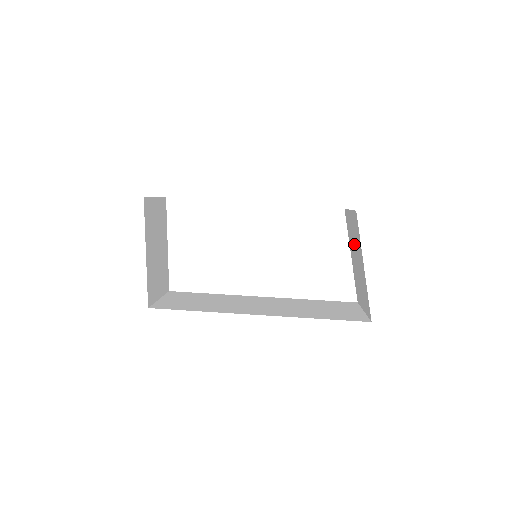
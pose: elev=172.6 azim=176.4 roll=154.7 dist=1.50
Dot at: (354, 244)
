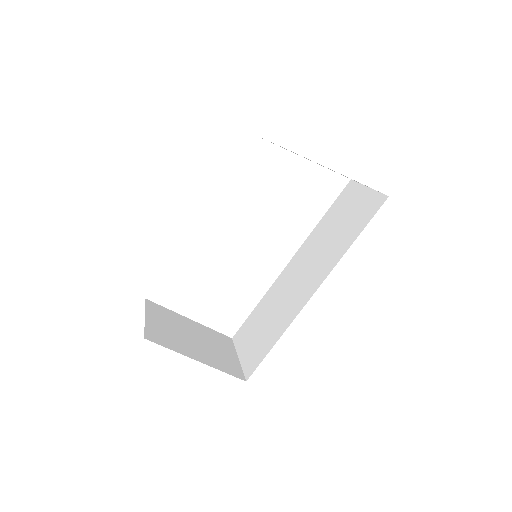
Dot at: occluded
